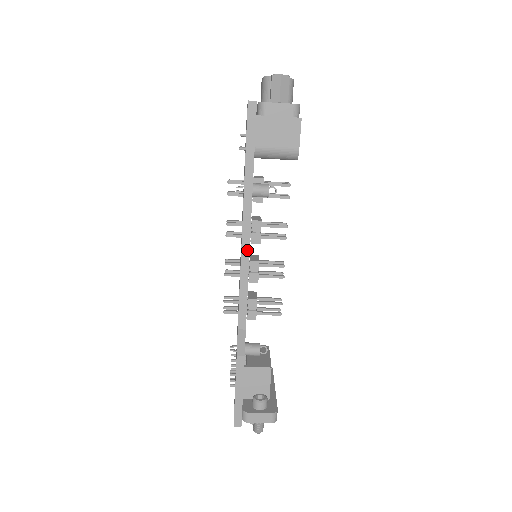
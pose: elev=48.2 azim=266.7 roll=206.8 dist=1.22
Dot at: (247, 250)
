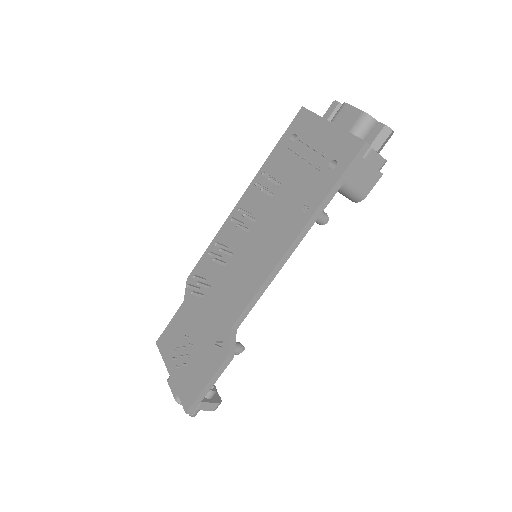
Dot at: (282, 265)
